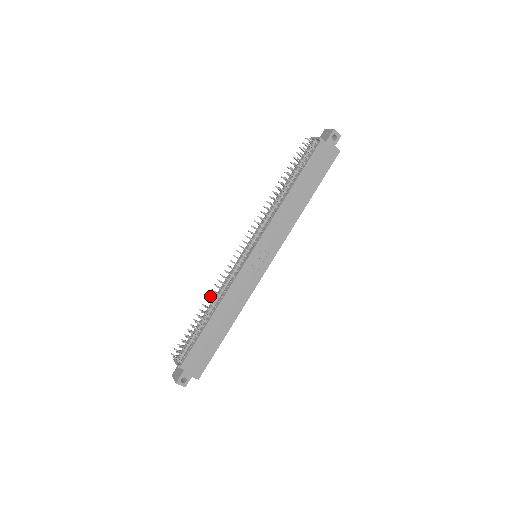
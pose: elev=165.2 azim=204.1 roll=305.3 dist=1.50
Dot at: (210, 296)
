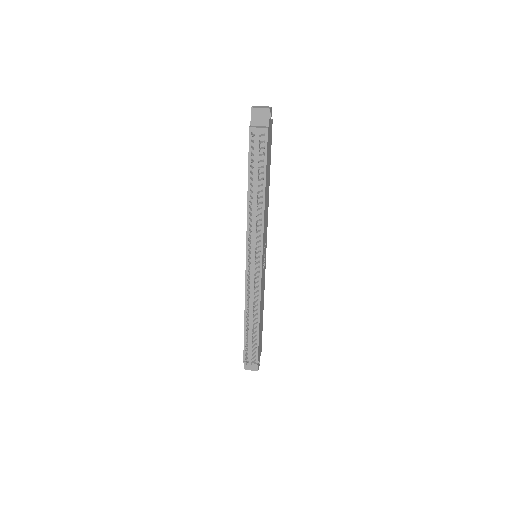
Dot at: occluded
